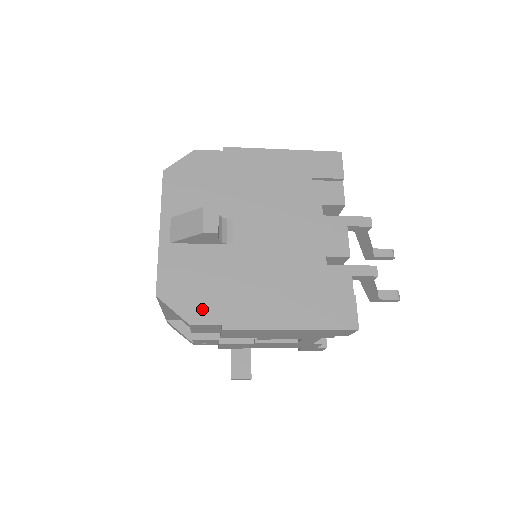
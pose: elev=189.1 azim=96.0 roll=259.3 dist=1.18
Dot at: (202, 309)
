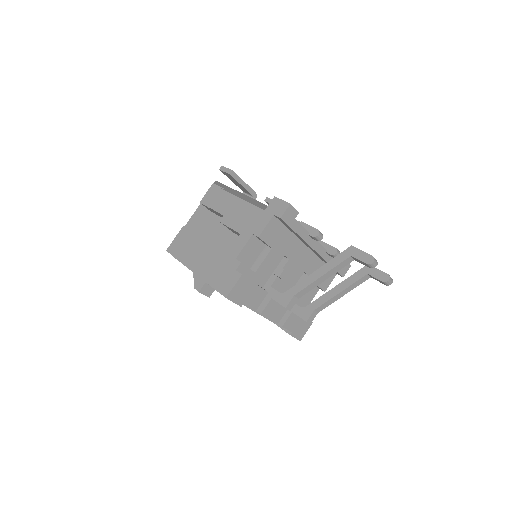
Dot at: occluded
